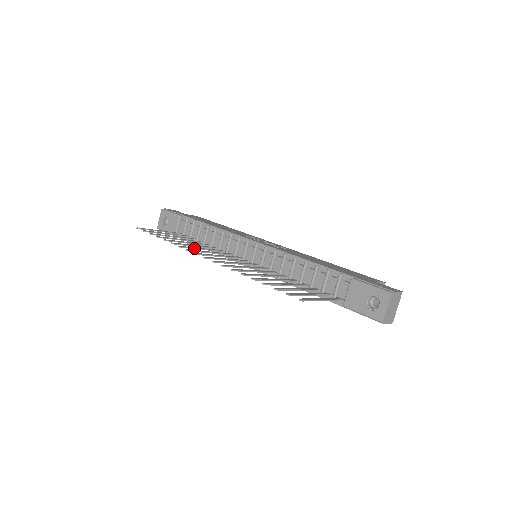
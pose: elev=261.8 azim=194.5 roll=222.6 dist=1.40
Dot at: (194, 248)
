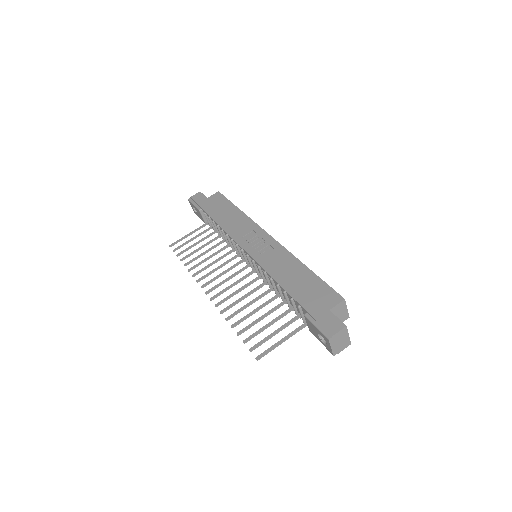
Dot at: (205, 268)
